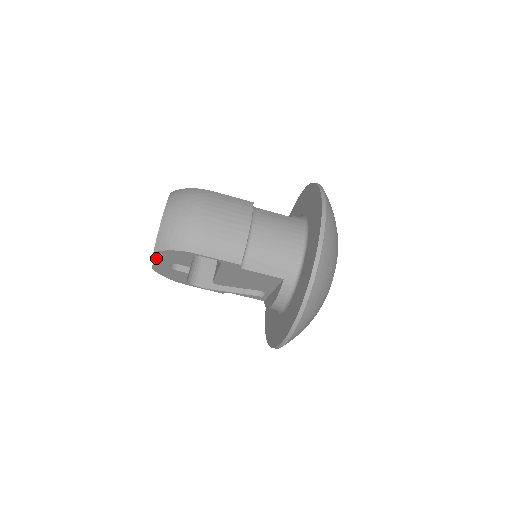
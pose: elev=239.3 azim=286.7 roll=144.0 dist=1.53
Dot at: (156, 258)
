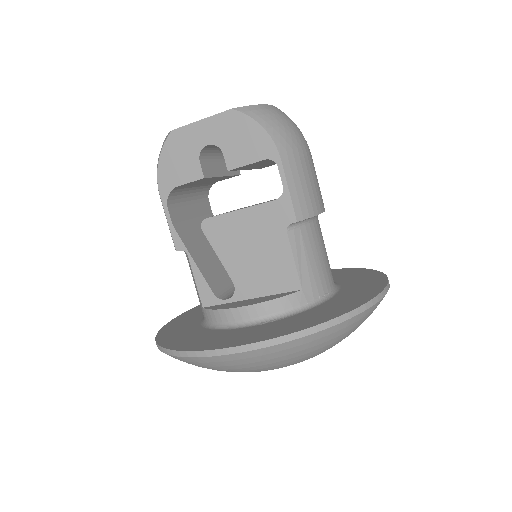
Dot at: (216, 119)
